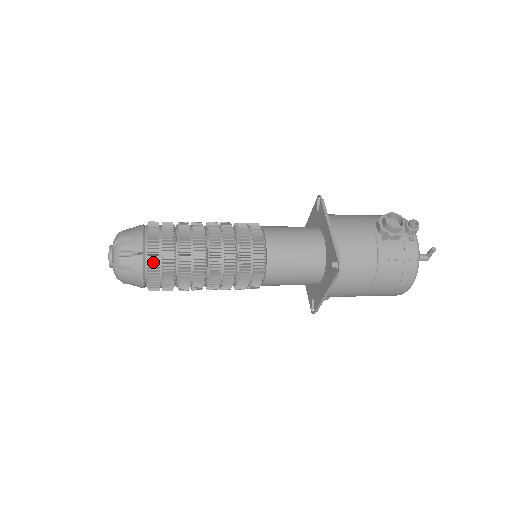
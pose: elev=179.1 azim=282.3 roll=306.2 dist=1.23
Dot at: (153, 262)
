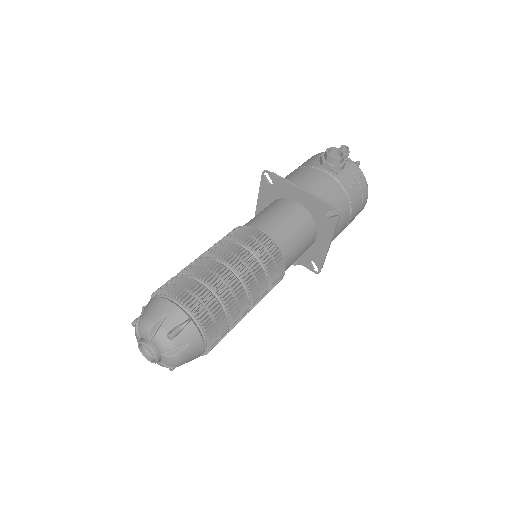
Dot at: (206, 319)
